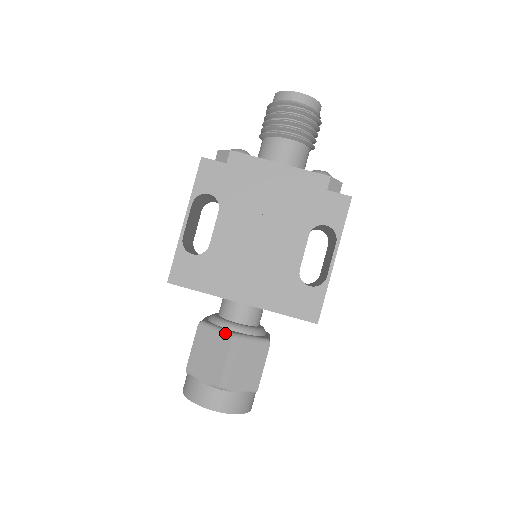
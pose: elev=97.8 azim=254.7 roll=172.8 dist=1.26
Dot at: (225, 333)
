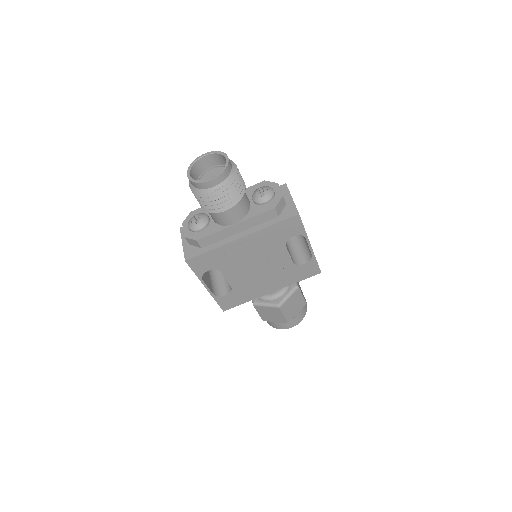
Dot at: (273, 307)
